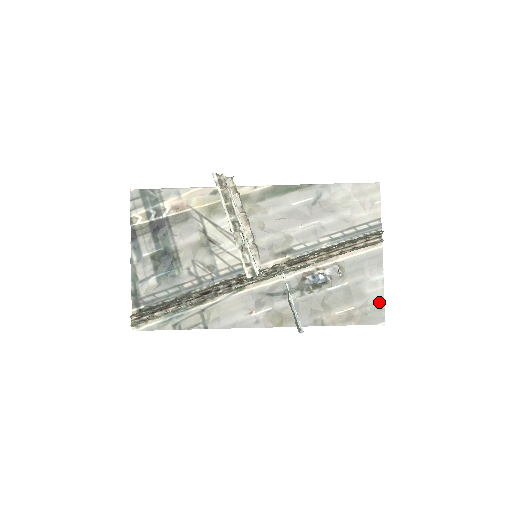
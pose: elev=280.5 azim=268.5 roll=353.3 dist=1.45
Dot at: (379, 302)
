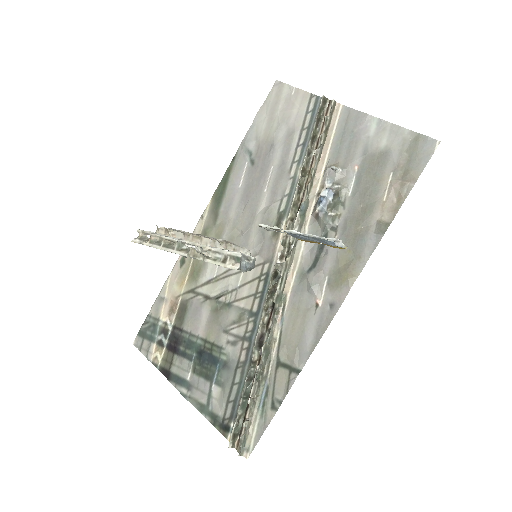
Dot at: (405, 137)
